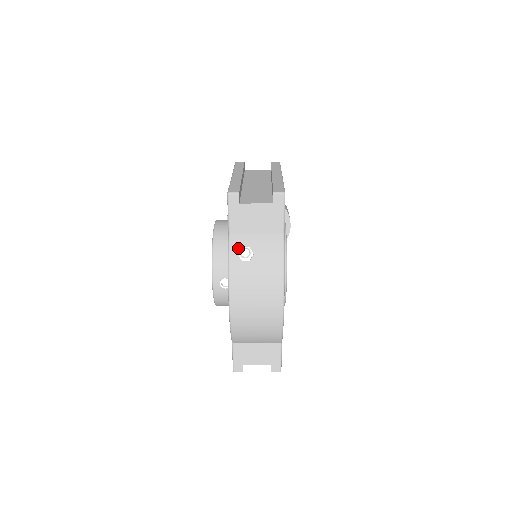
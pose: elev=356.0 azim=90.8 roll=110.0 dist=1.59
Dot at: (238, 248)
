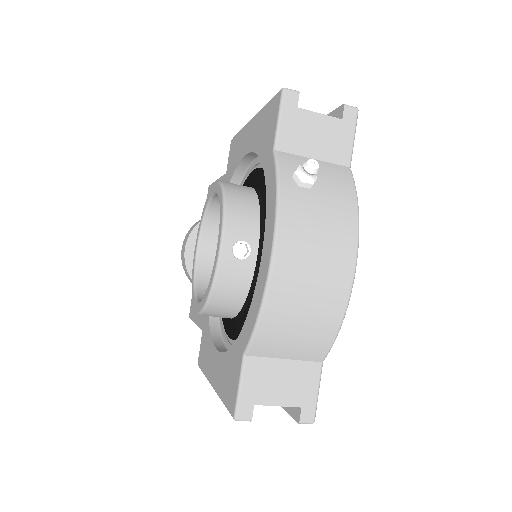
Dot at: (291, 169)
